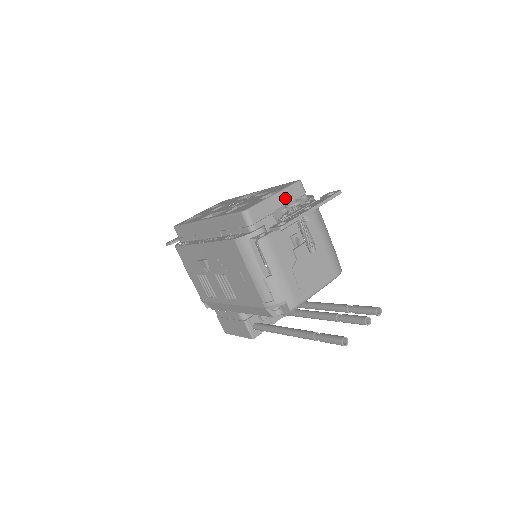
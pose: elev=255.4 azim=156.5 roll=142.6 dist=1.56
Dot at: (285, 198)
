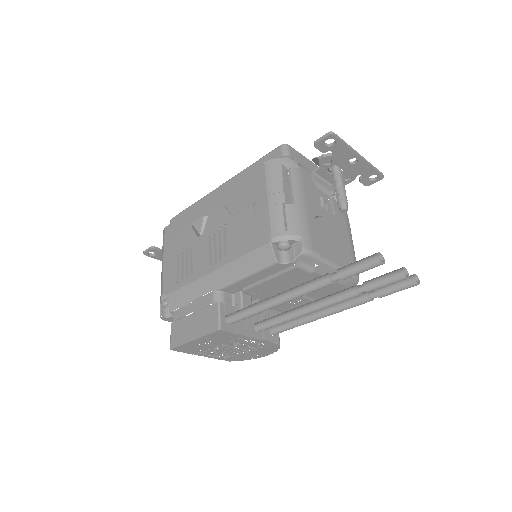
Dot at: occluded
